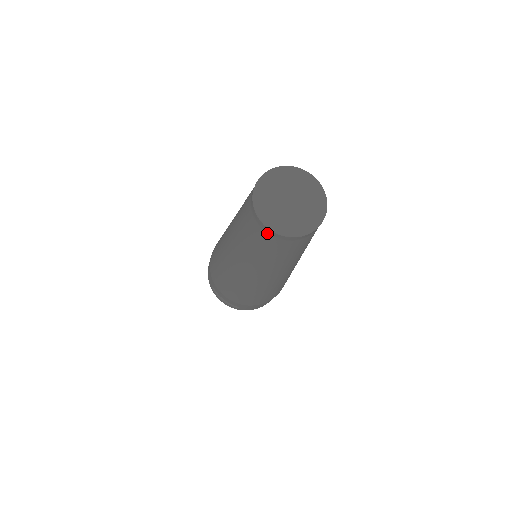
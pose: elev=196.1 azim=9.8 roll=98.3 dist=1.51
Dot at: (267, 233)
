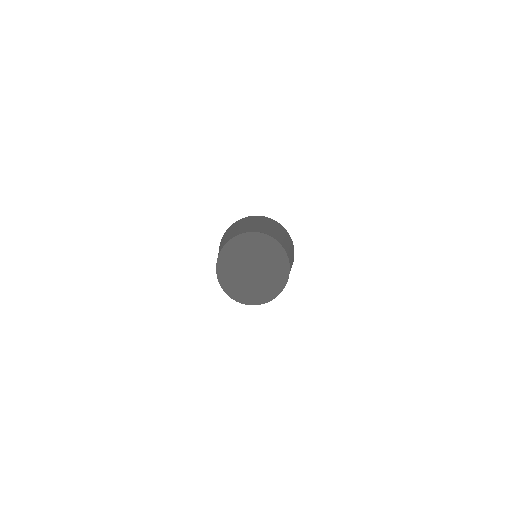
Dot at: occluded
